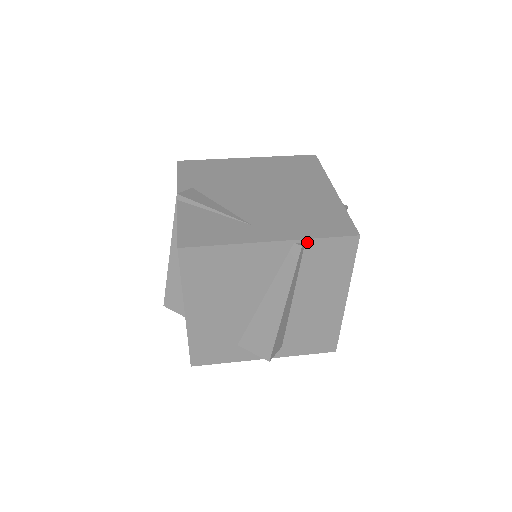
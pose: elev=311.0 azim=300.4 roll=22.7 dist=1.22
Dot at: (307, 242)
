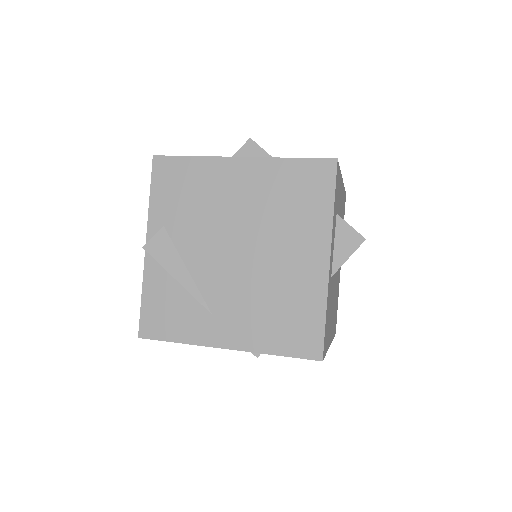
Dot at: (264, 353)
